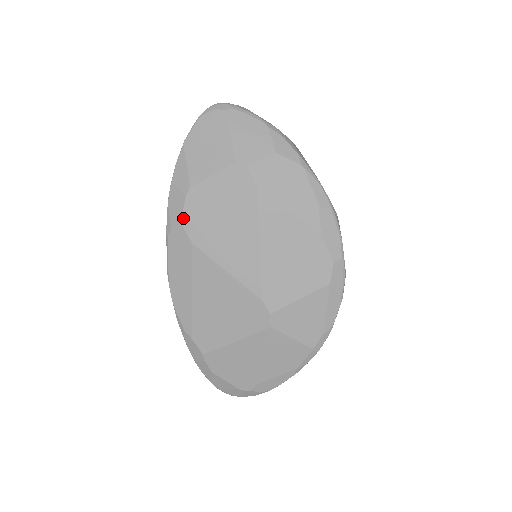
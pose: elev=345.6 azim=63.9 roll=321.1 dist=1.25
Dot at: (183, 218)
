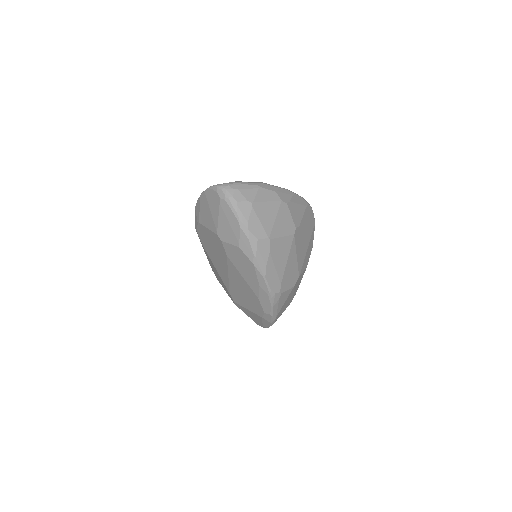
Dot at: (197, 231)
